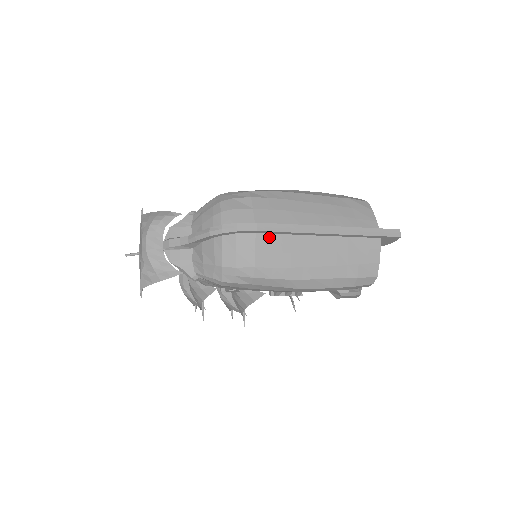
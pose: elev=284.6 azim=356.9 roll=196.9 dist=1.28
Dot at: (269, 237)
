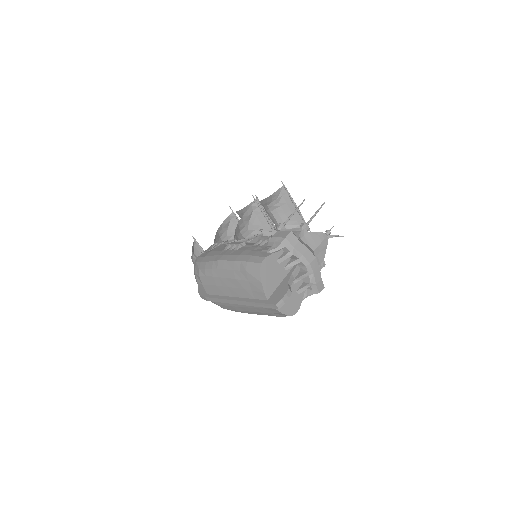
Dot at: occluded
